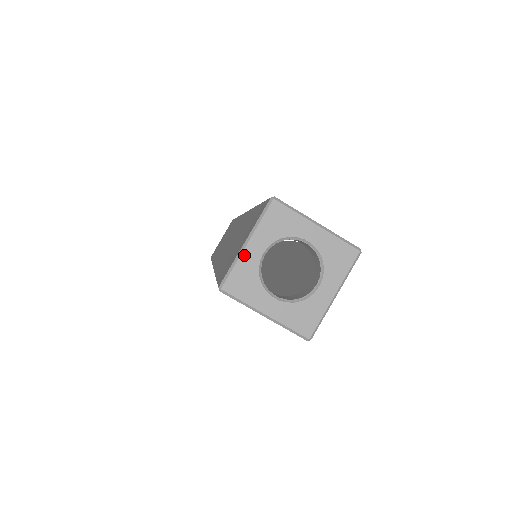
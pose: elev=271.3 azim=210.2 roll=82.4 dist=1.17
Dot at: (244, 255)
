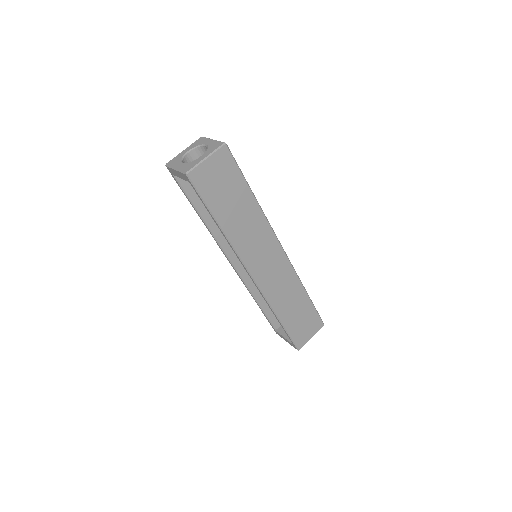
Dot at: (181, 153)
